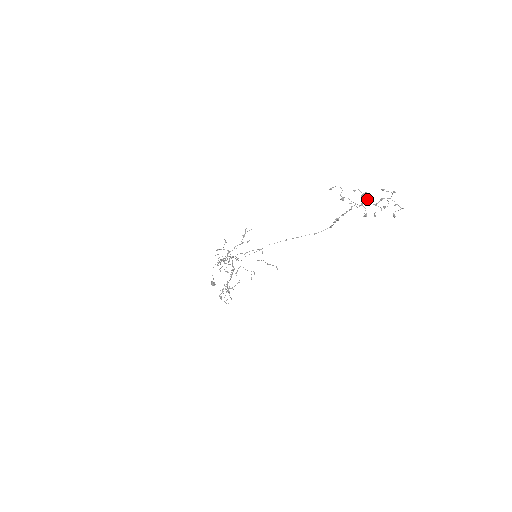
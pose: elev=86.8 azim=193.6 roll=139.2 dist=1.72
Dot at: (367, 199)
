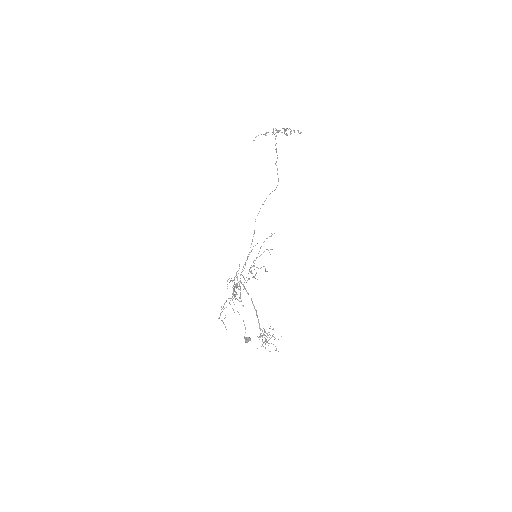
Dot at: occluded
